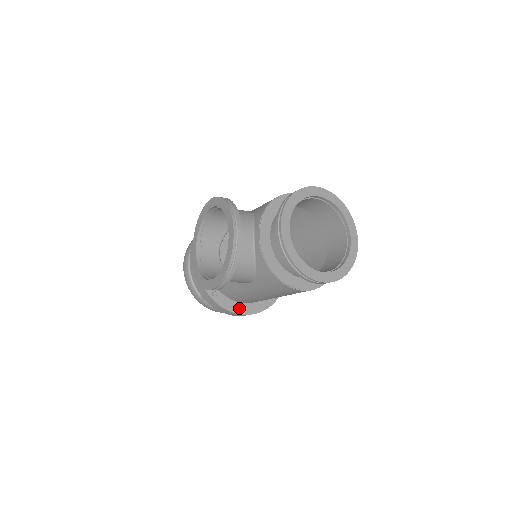
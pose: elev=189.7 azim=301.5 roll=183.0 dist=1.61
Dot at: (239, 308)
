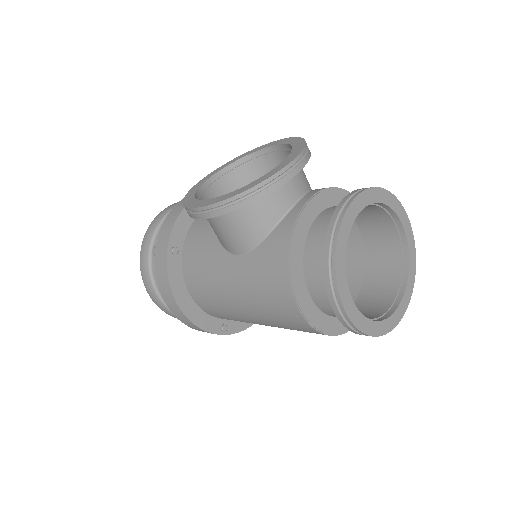
Dot at: (182, 295)
